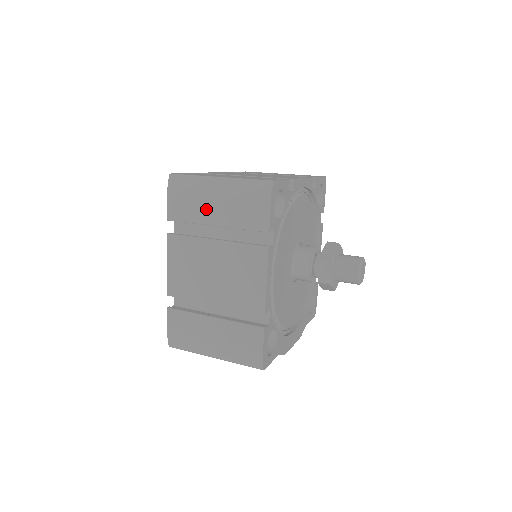
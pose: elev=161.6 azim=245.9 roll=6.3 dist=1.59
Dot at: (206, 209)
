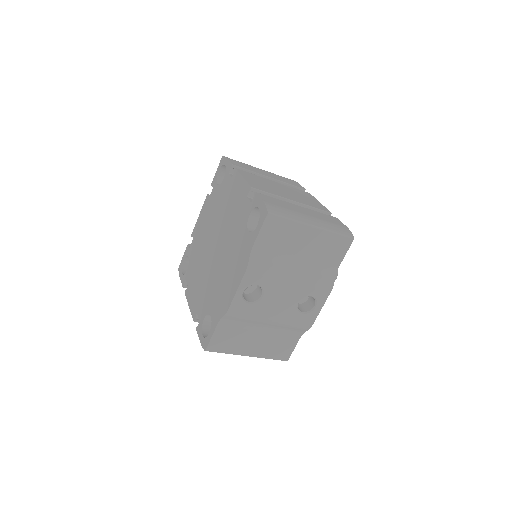
Dot at: (260, 171)
